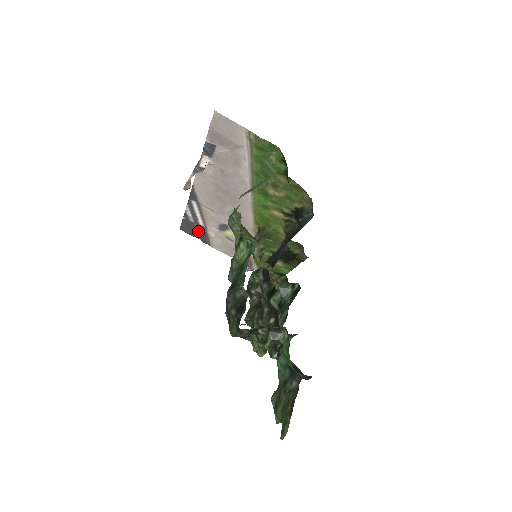
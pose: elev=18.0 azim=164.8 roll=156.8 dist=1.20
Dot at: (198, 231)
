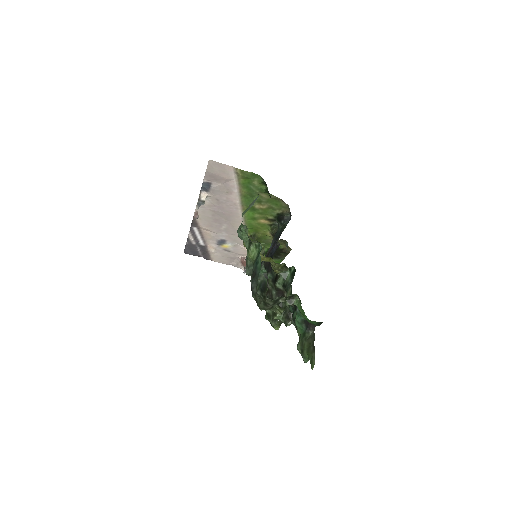
Dot at: (200, 251)
